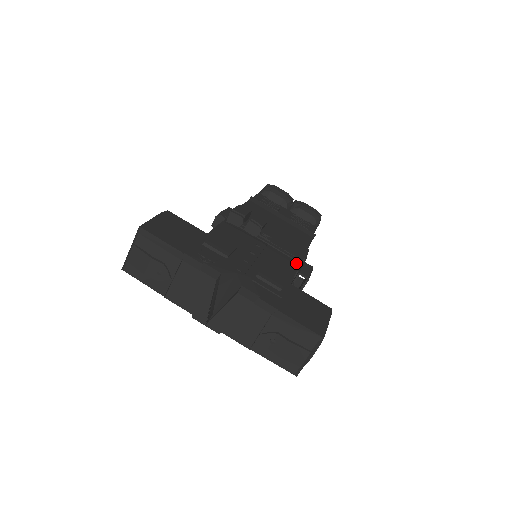
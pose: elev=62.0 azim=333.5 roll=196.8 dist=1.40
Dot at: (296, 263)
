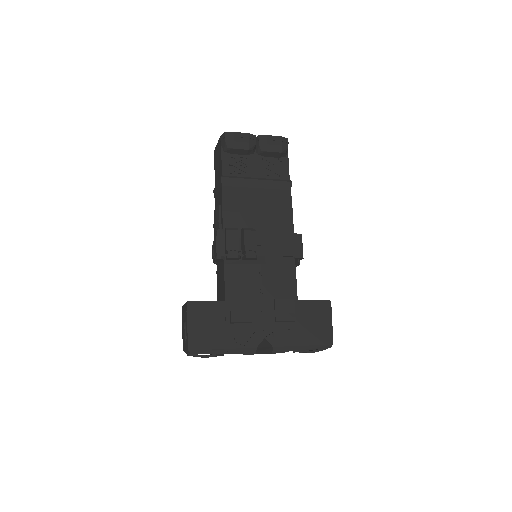
Dot at: (292, 262)
